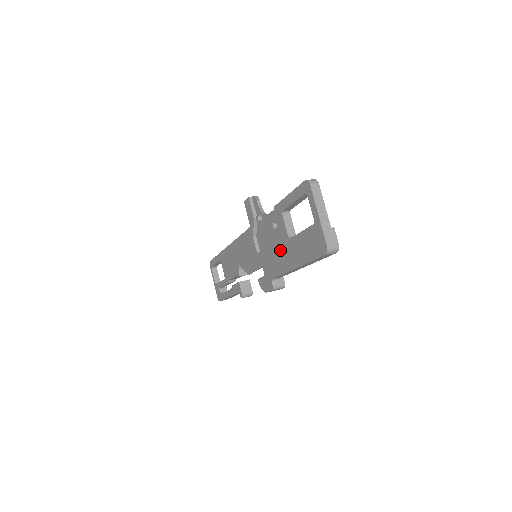
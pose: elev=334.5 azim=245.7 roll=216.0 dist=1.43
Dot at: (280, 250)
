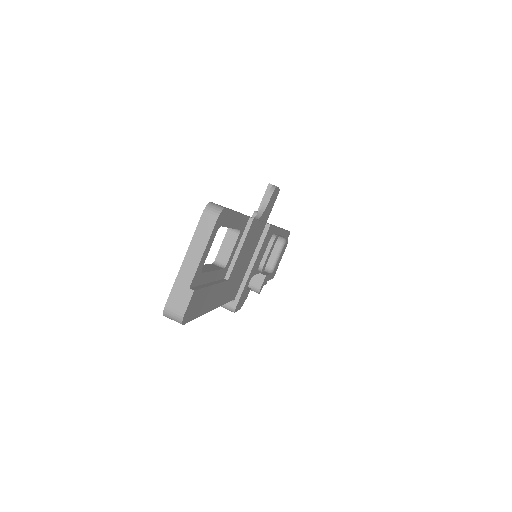
Dot at: occluded
